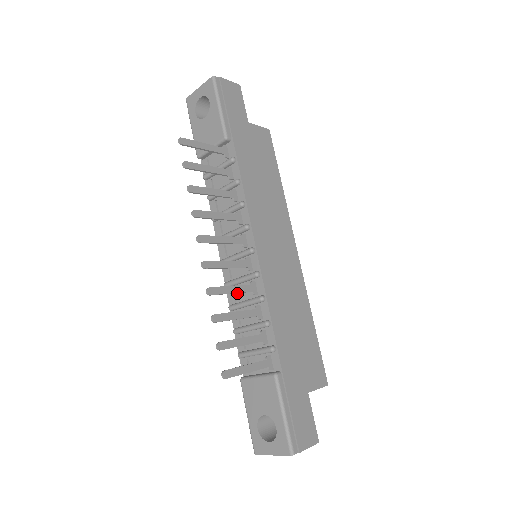
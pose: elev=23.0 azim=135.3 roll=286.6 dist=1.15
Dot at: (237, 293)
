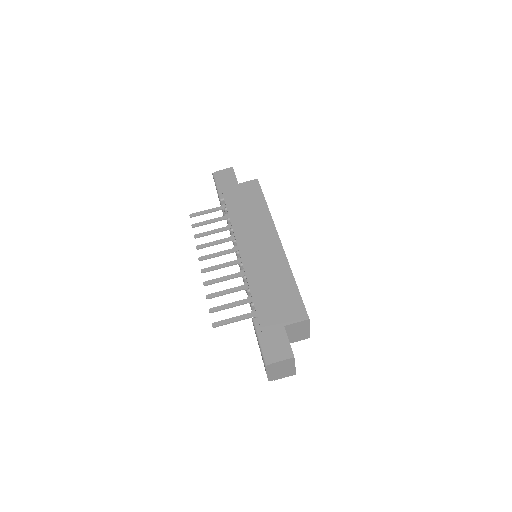
Dot at: occluded
